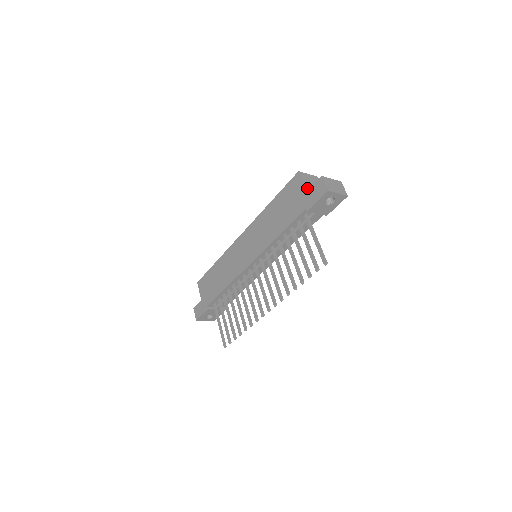
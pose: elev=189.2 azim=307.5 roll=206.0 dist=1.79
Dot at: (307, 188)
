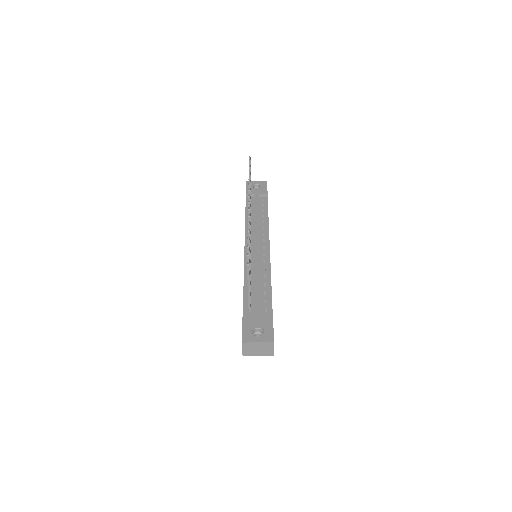
Dot at: occluded
